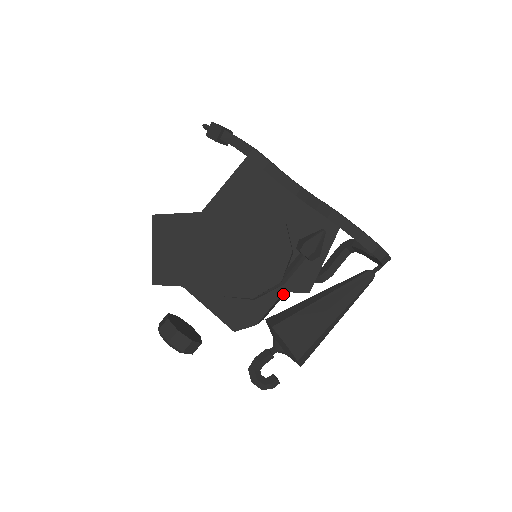
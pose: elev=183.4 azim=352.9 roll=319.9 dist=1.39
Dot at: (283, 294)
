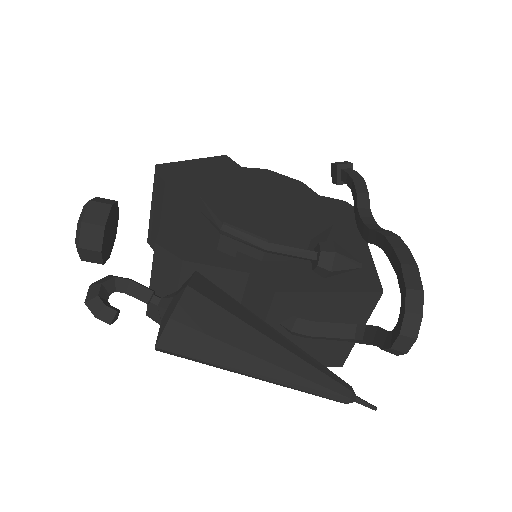
Dot at: occluded
